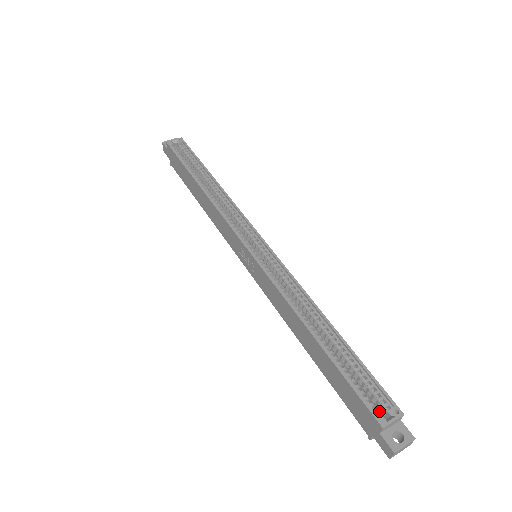
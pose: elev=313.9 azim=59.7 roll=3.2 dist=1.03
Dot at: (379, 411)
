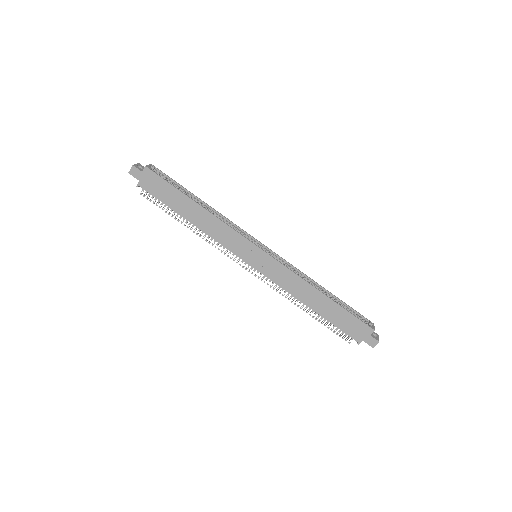
Dot at: (366, 325)
